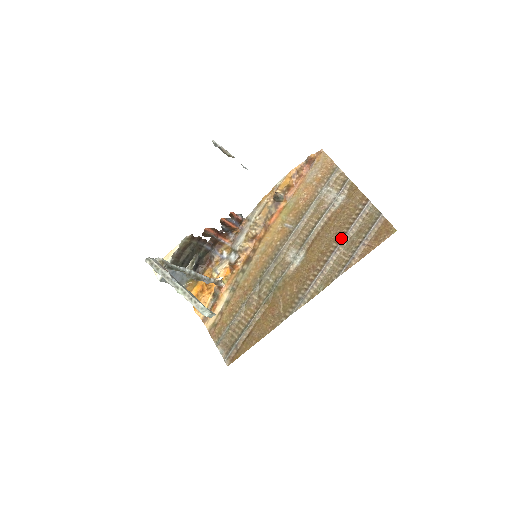
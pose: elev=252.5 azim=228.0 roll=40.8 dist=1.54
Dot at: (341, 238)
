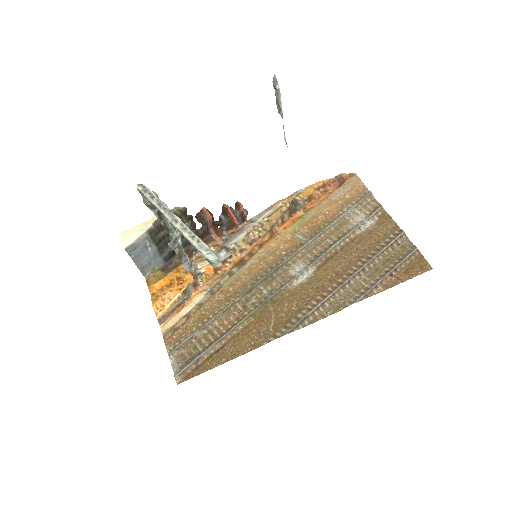
Dot at: (364, 262)
